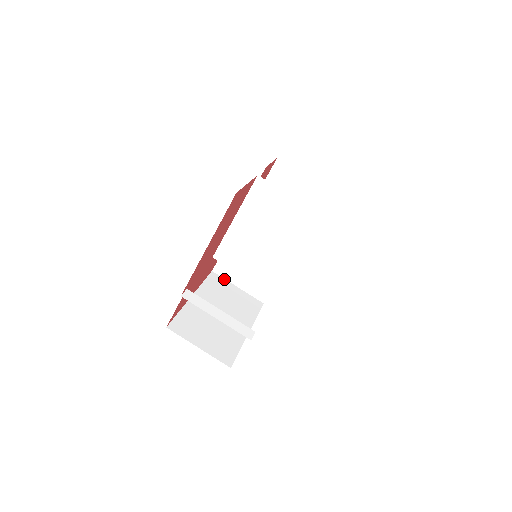
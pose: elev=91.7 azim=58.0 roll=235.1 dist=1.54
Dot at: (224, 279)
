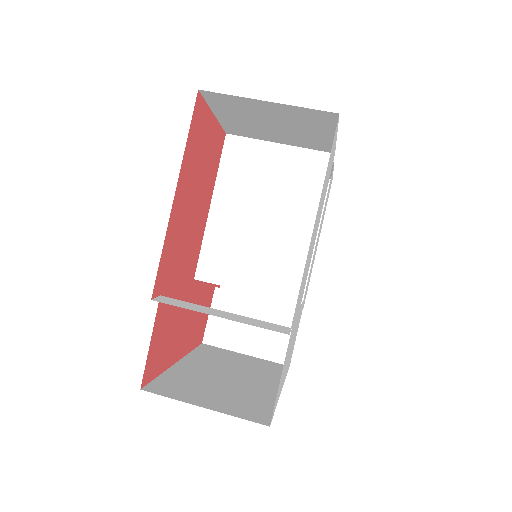
Dot at: (222, 349)
